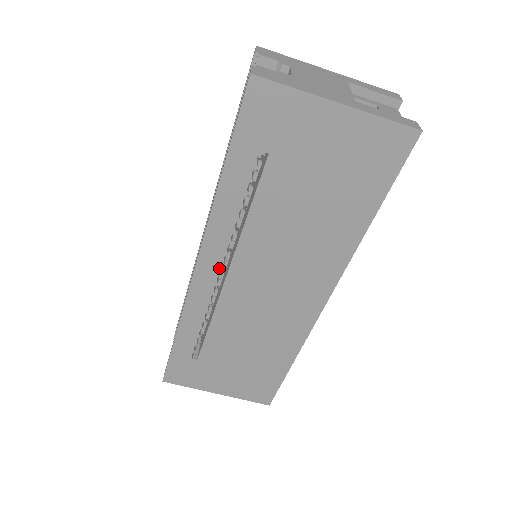
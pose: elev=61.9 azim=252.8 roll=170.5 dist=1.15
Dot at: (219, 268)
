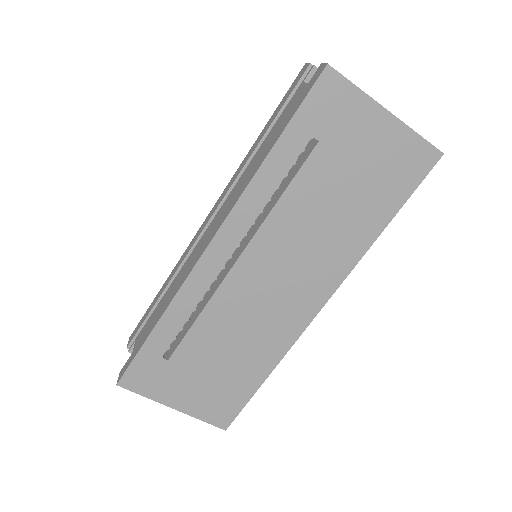
Dot at: (232, 250)
